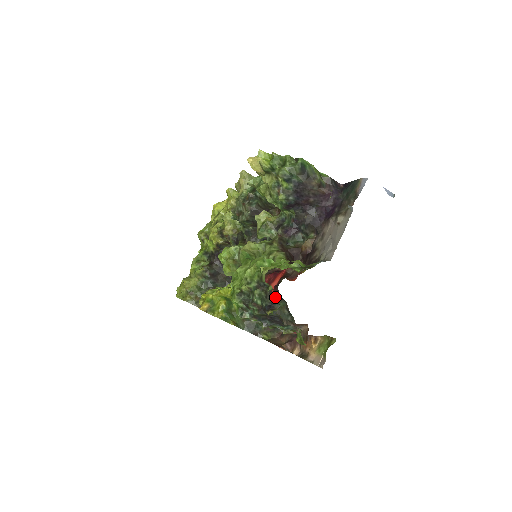
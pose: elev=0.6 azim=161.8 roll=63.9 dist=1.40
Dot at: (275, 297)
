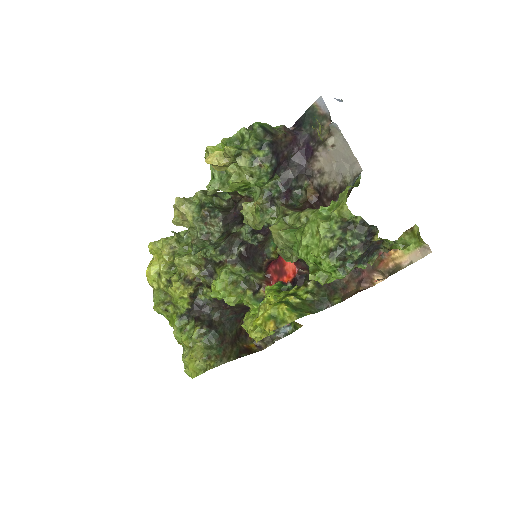
Dot at: (302, 272)
